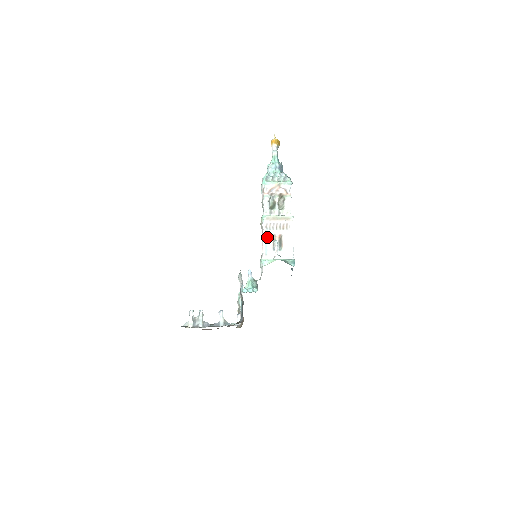
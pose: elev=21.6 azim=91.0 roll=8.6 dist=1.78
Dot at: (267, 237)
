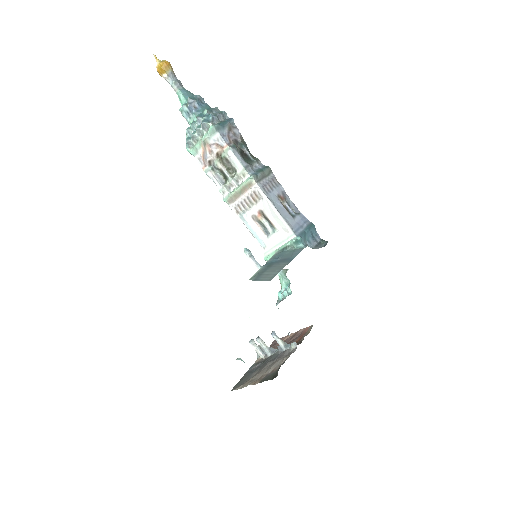
Dot at: (249, 224)
